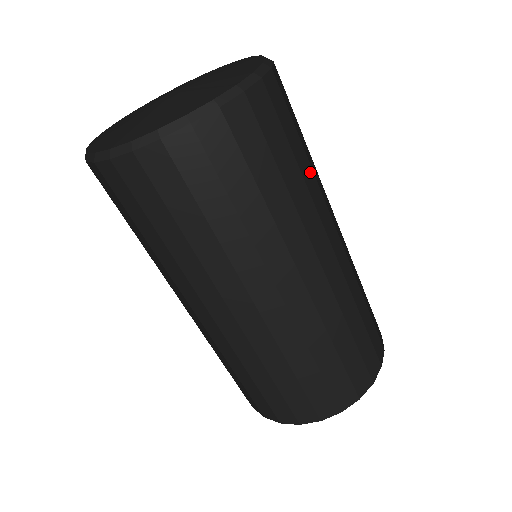
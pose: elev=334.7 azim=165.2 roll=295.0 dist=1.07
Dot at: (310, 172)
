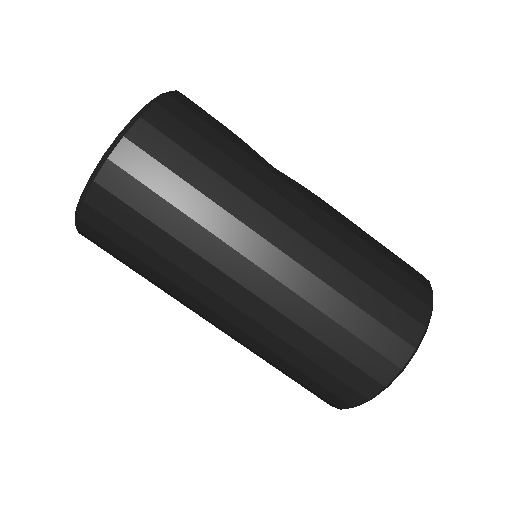
Dot at: (221, 184)
